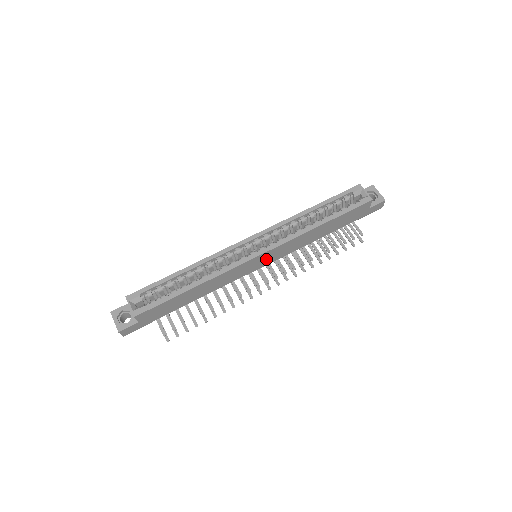
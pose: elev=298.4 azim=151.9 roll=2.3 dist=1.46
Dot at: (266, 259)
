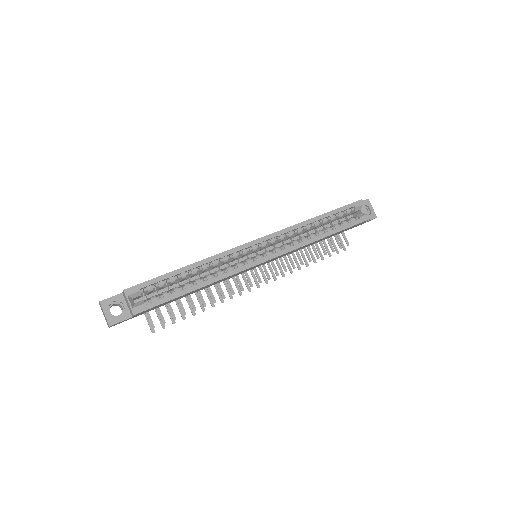
Dot at: occluded
